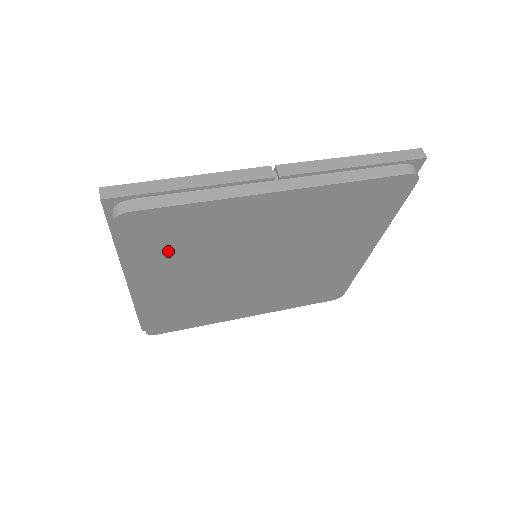
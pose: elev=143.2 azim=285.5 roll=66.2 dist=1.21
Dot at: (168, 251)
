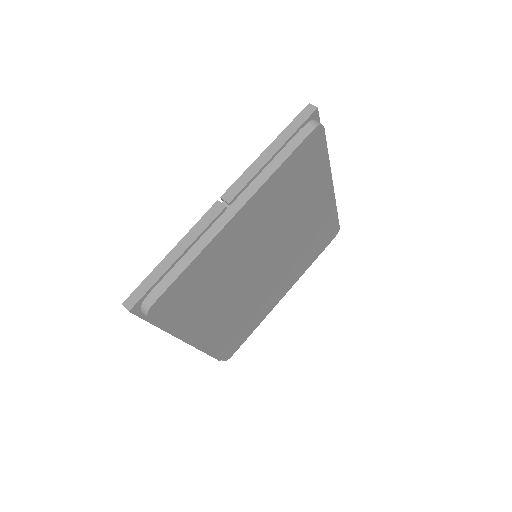
Dot at: (195, 304)
